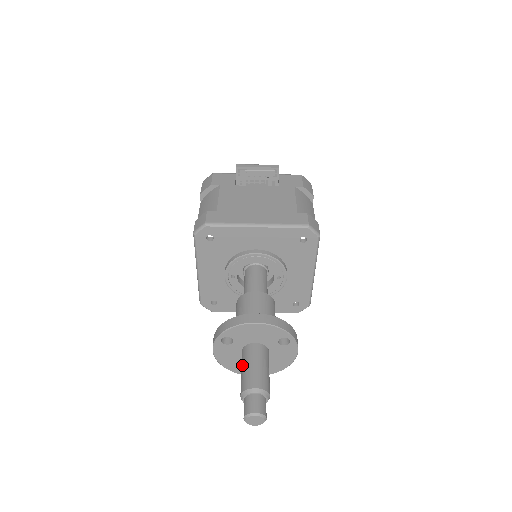
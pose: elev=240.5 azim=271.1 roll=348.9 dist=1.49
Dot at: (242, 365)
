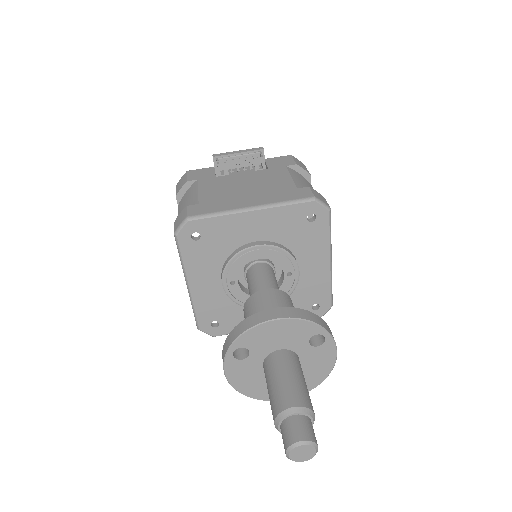
Dot at: (267, 382)
